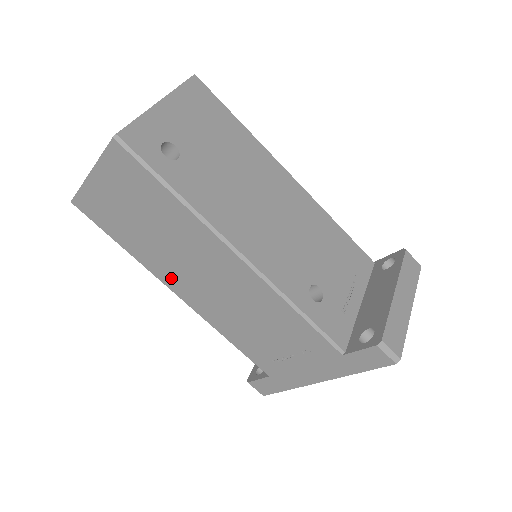
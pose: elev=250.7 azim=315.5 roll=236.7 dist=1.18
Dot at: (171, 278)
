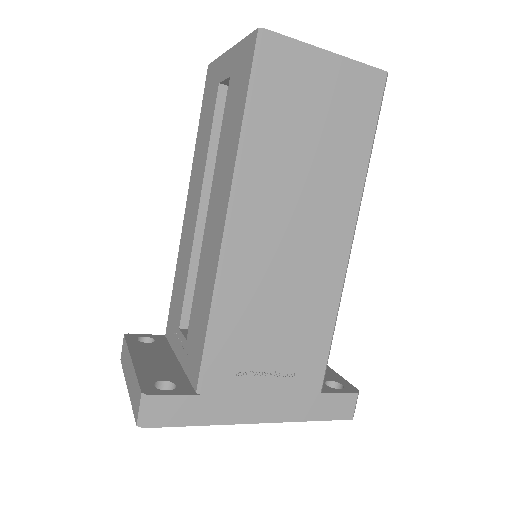
Dot at: (255, 200)
